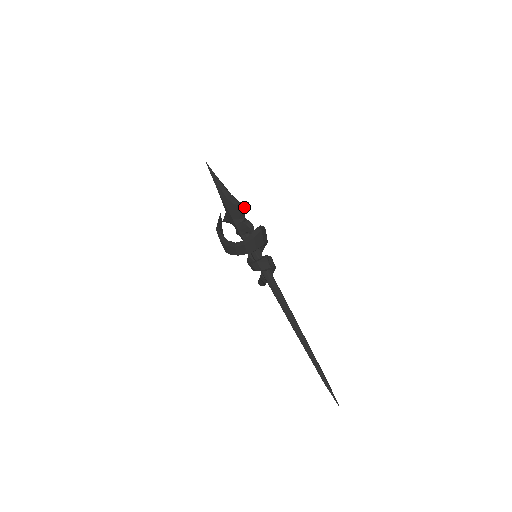
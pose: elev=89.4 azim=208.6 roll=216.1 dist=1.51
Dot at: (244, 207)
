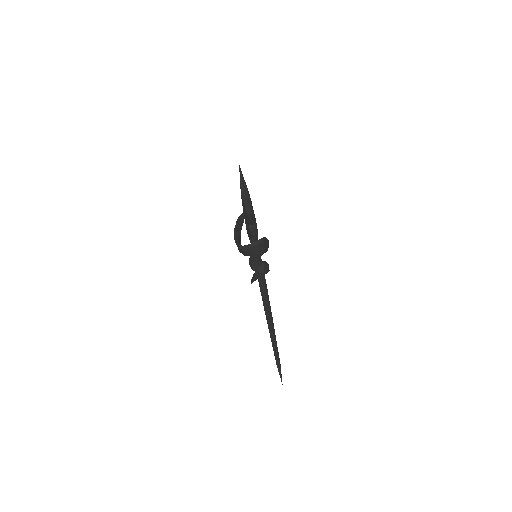
Dot at: (251, 220)
